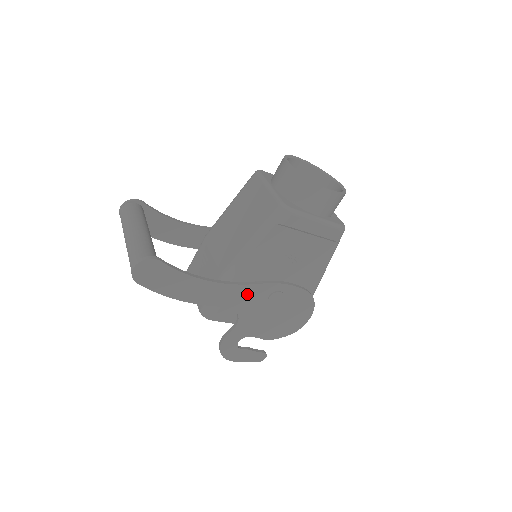
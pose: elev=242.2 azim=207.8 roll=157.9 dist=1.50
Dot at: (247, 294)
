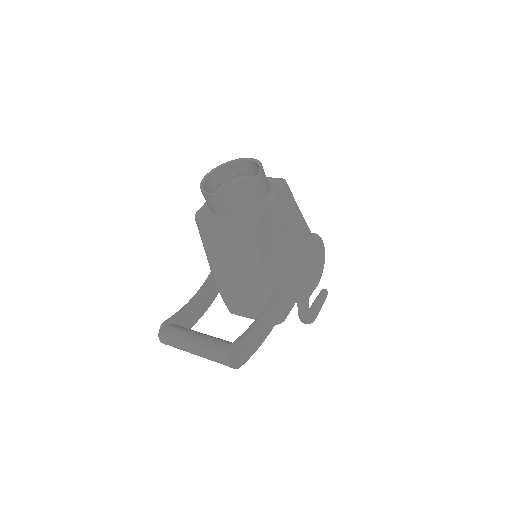
Dot at: (286, 285)
